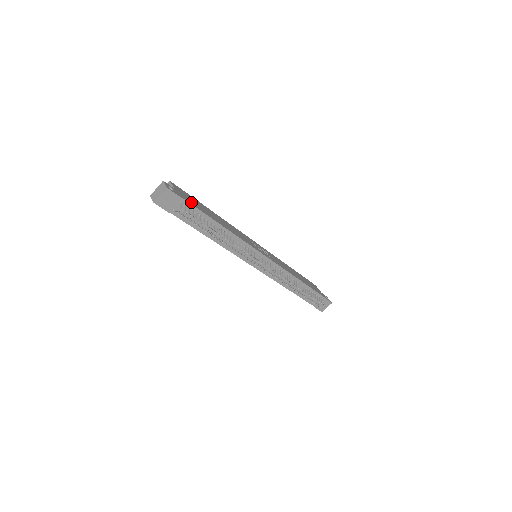
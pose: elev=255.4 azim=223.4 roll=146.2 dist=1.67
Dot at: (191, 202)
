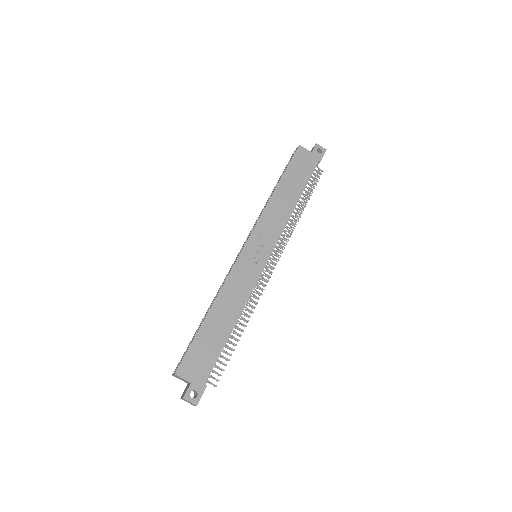
Dot at: (207, 365)
